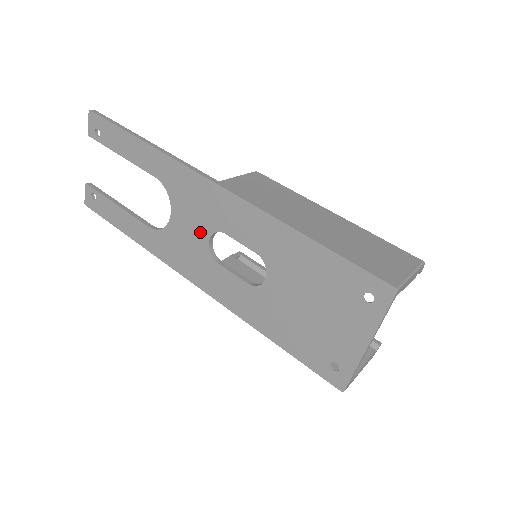
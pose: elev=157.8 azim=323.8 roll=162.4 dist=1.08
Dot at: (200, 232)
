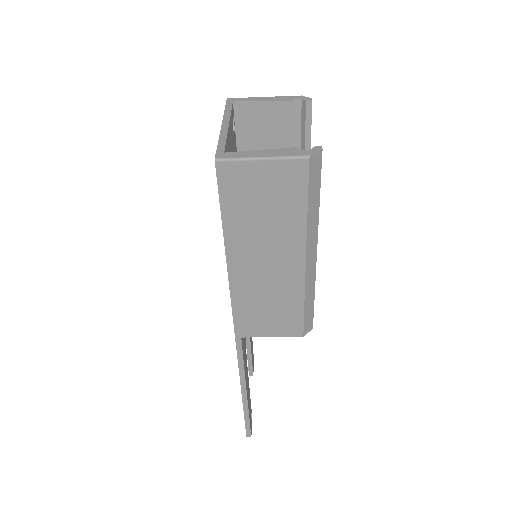
Dot at: occluded
